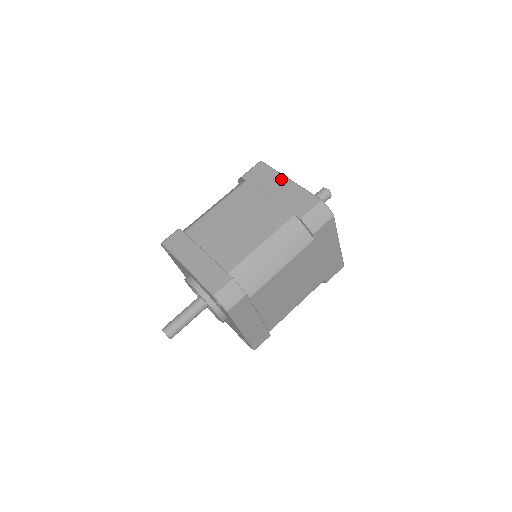
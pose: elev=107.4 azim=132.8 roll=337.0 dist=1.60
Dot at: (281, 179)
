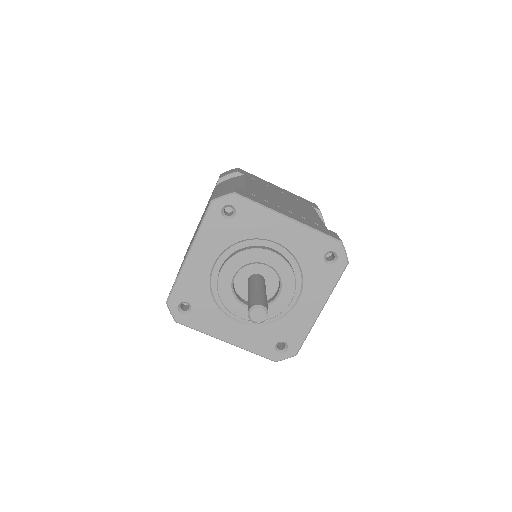
Dot at: occluded
